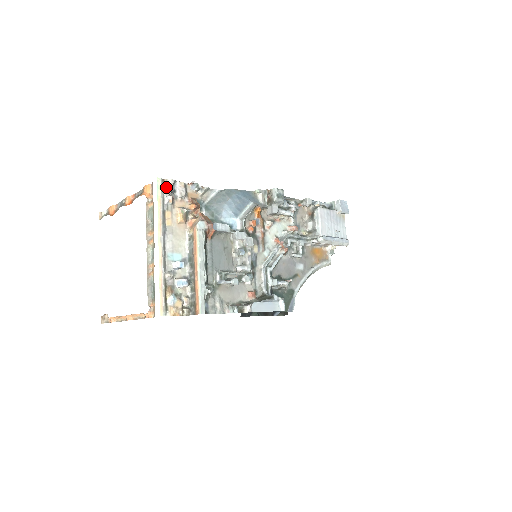
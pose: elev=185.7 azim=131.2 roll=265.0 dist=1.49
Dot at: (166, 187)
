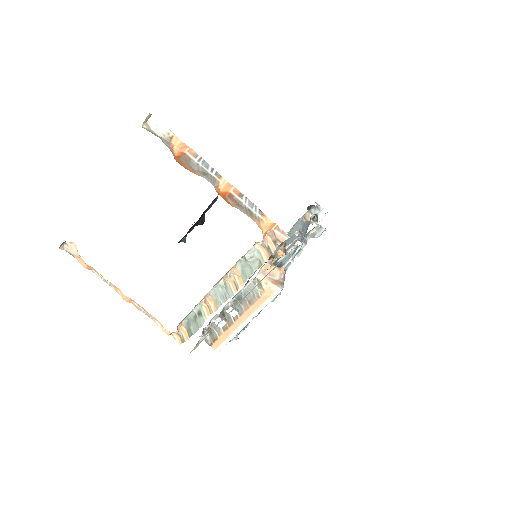
Dot at: (291, 248)
